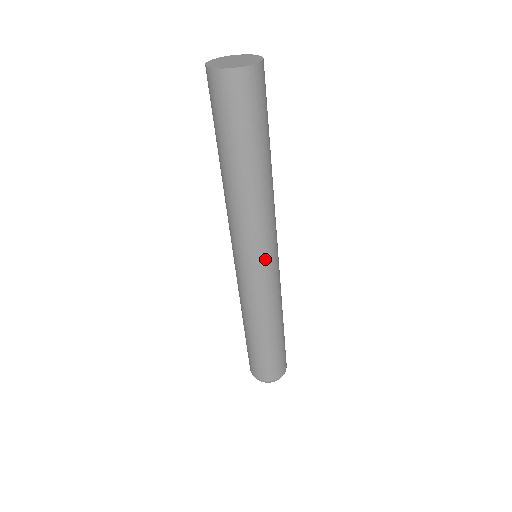
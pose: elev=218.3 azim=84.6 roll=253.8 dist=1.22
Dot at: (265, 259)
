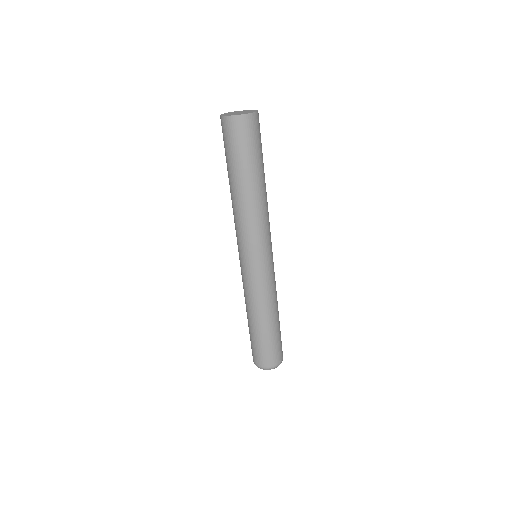
Dot at: (262, 255)
